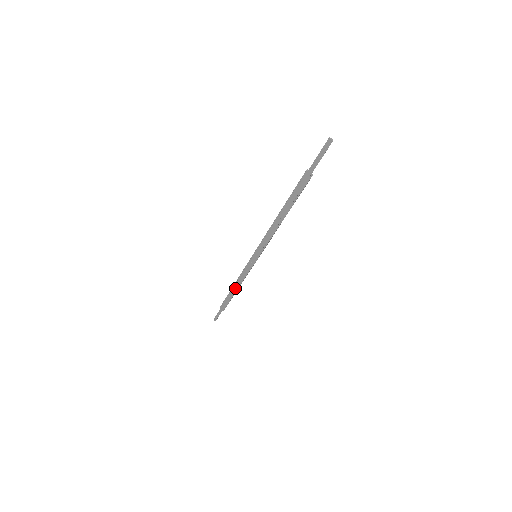
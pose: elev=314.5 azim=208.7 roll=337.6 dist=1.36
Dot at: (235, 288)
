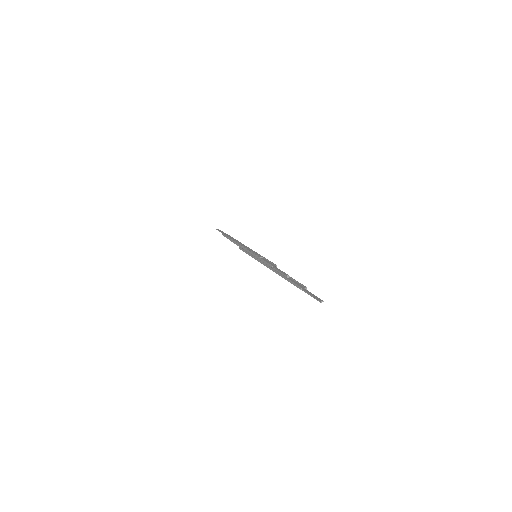
Dot at: (237, 245)
